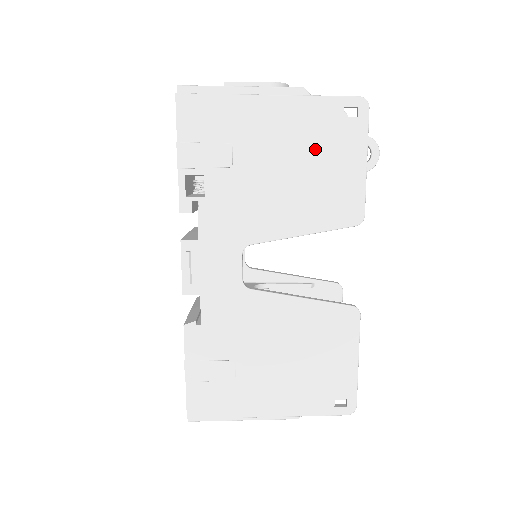
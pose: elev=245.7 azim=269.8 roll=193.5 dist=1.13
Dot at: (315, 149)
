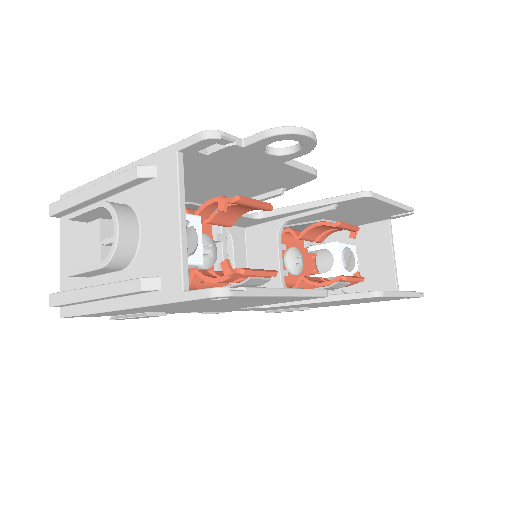
Dot at: (218, 303)
